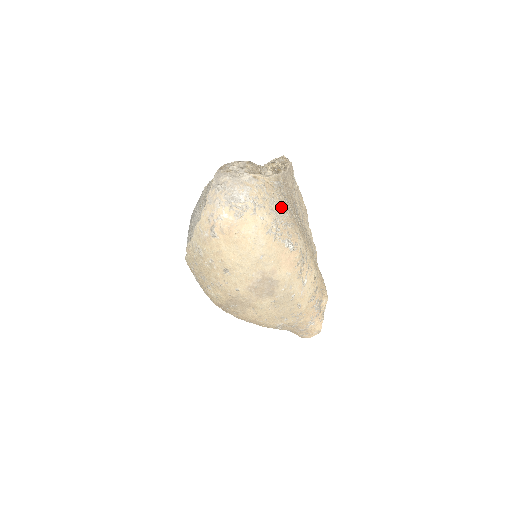
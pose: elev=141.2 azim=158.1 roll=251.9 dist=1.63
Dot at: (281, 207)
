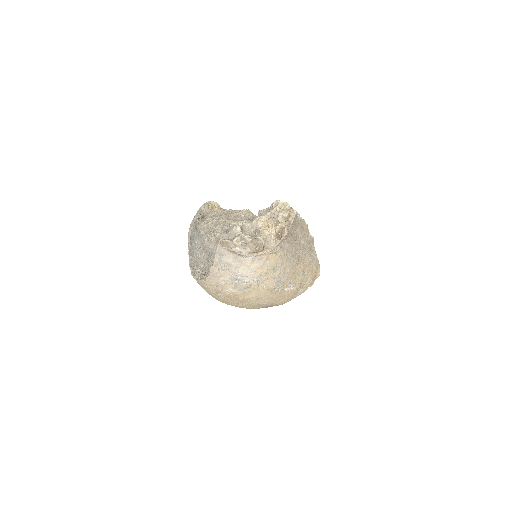
Dot at: (283, 267)
